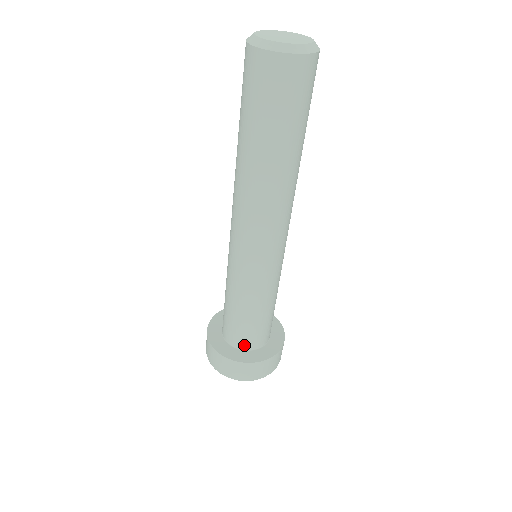
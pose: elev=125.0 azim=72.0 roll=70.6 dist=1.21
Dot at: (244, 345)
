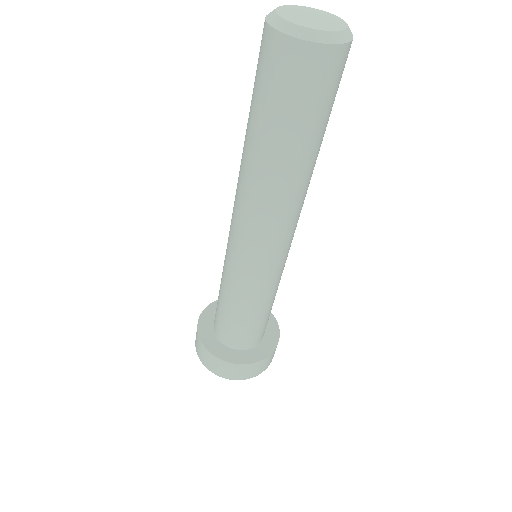
Dot at: (236, 345)
